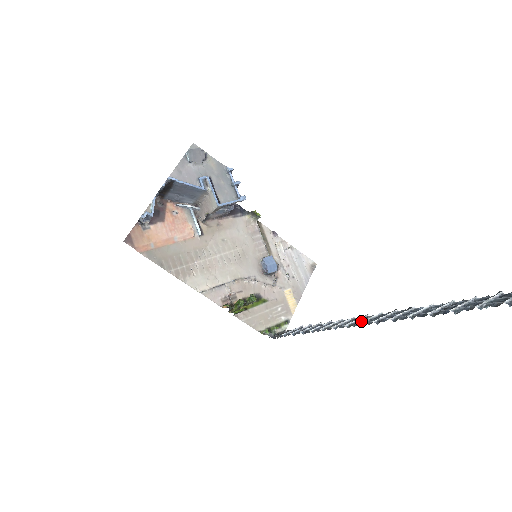
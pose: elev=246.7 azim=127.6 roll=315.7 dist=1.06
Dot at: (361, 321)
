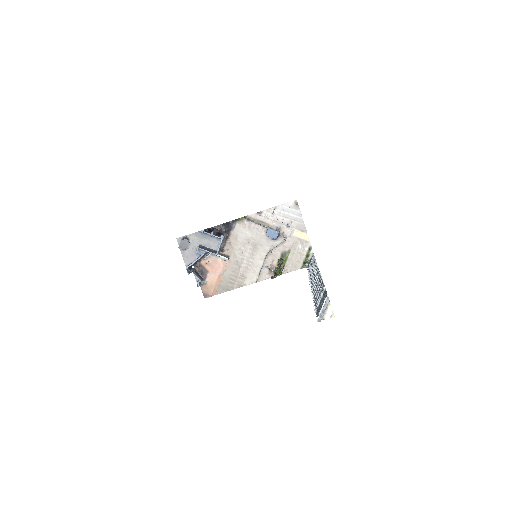
Dot at: occluded
